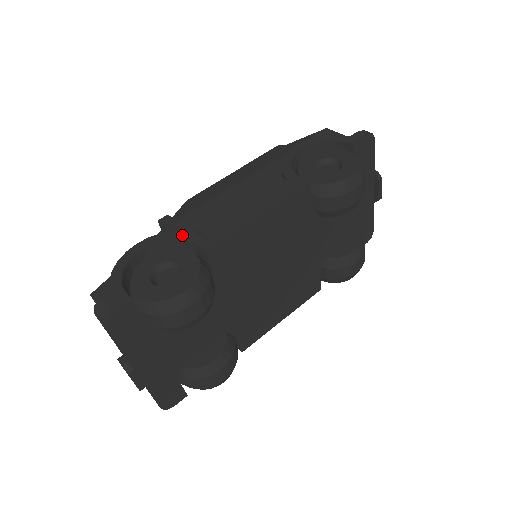
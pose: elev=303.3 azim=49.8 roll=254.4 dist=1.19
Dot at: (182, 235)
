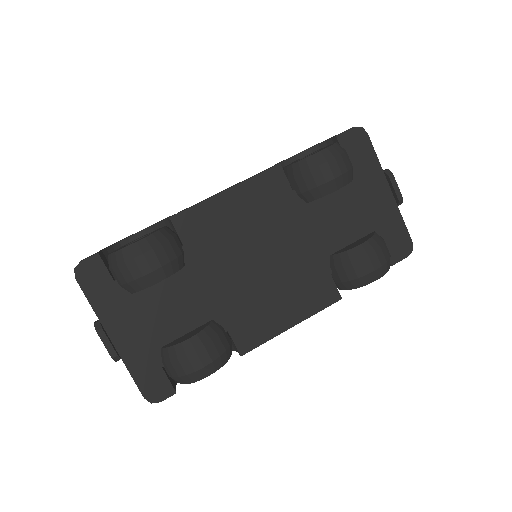
Dot at: occluded
